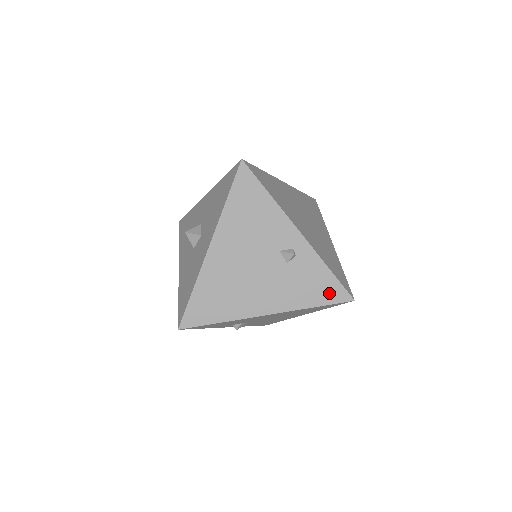
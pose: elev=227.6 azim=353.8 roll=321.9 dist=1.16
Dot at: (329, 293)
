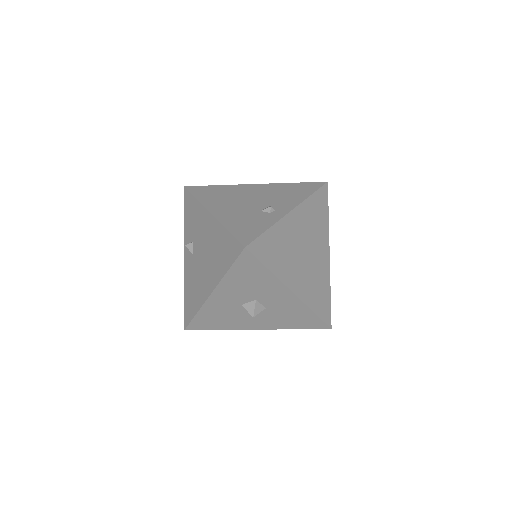
Dot at: (245, 233)
